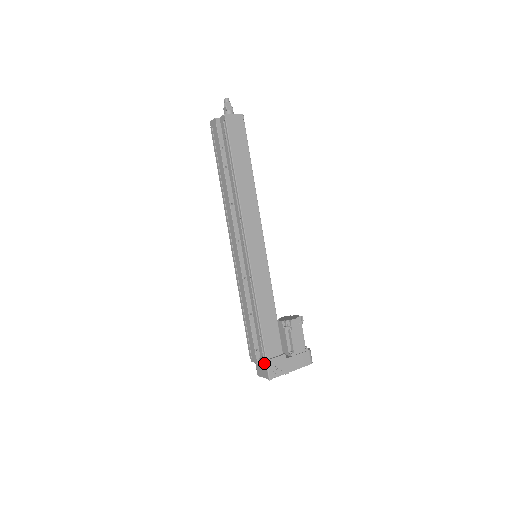
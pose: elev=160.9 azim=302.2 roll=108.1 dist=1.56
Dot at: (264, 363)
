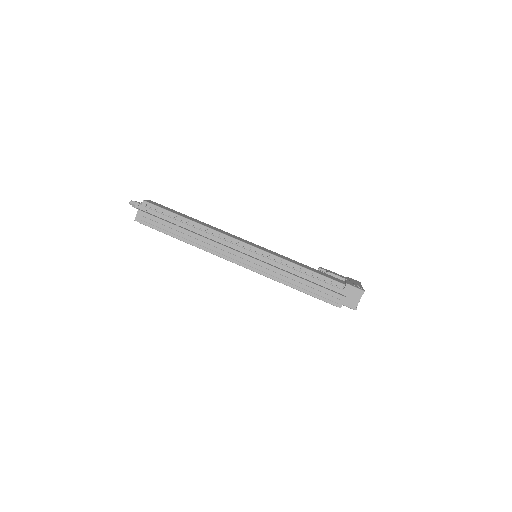
Dot at: (348, 288)
